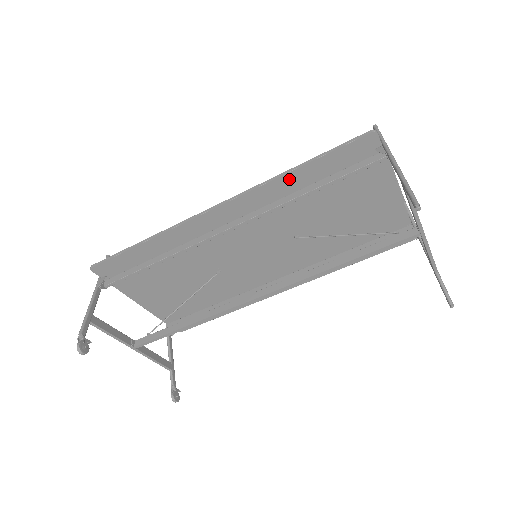
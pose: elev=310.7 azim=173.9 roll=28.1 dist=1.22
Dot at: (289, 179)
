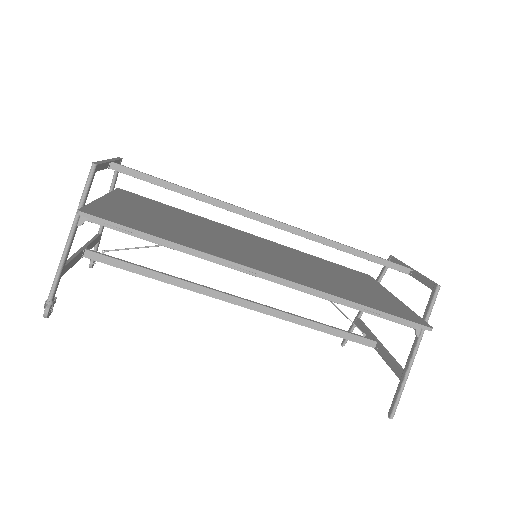
Dot at: occluded
